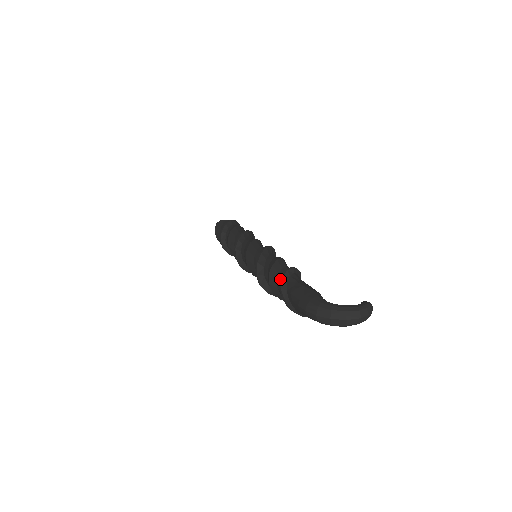
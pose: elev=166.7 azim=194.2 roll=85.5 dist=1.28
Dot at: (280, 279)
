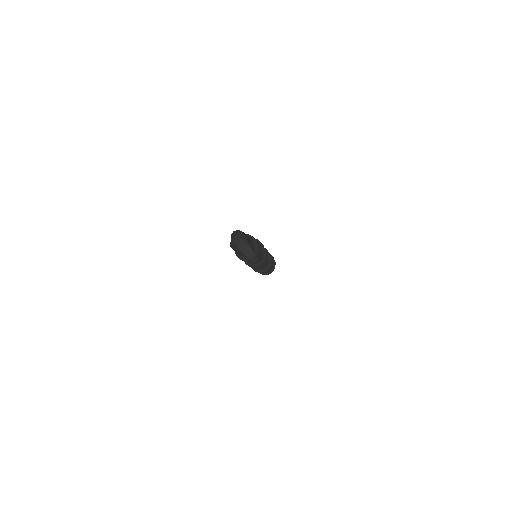
Dot at: occluded
